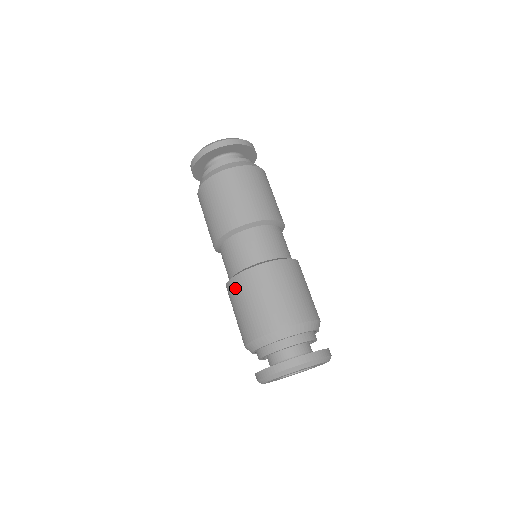
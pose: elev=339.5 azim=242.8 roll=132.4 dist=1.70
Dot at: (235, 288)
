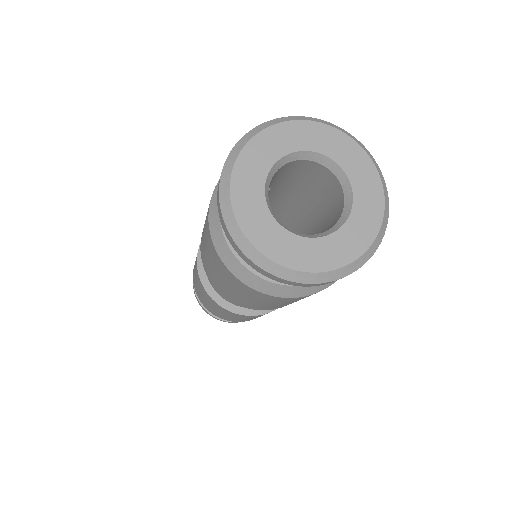
Dot at: (220, 309)
